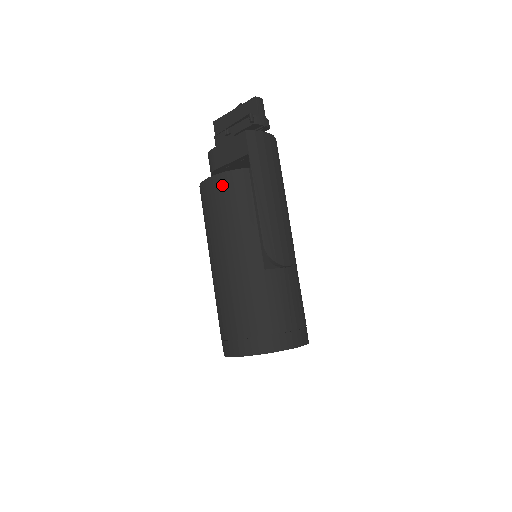
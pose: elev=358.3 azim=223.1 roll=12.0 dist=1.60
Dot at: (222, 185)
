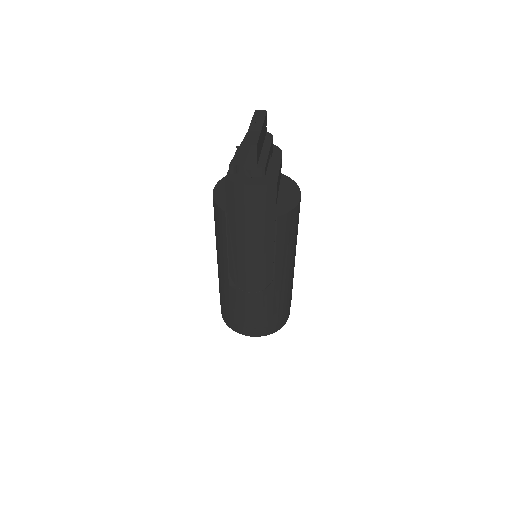
Dot at: occluded
